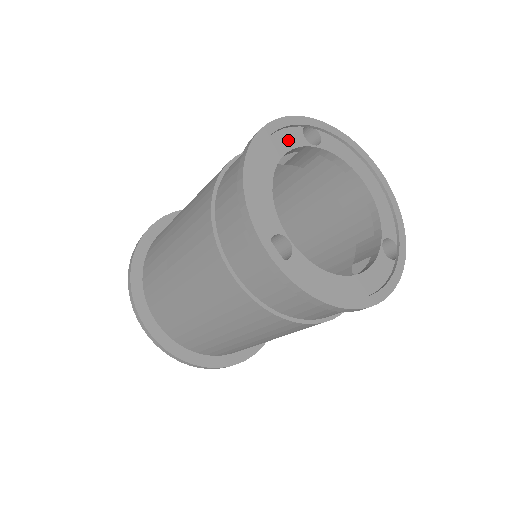
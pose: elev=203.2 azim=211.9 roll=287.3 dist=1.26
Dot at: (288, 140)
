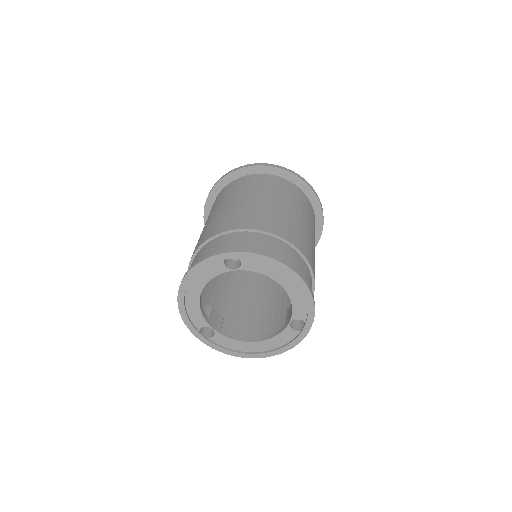
Dot at: (211, 272)
